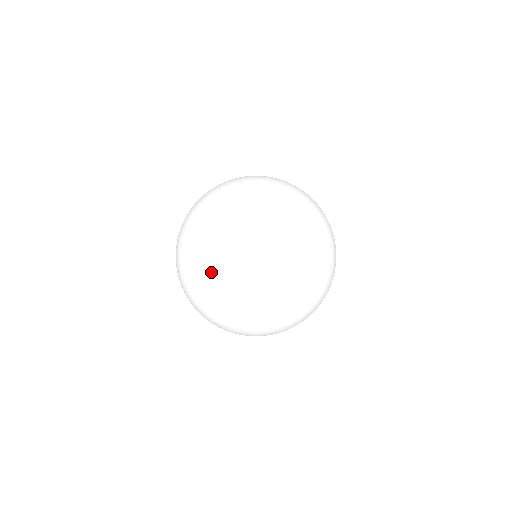
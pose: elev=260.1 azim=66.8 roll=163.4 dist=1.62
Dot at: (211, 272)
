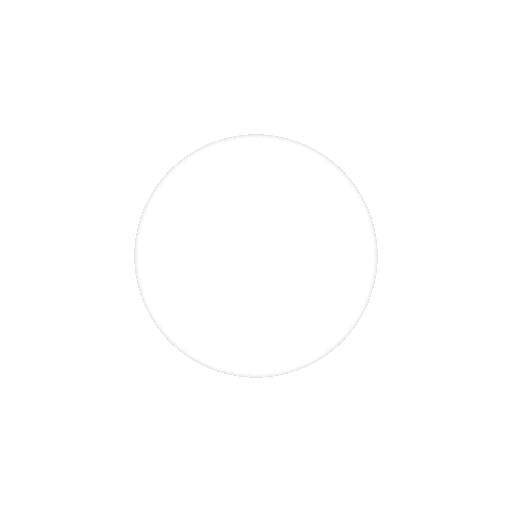
Dot at: (201, 163)
